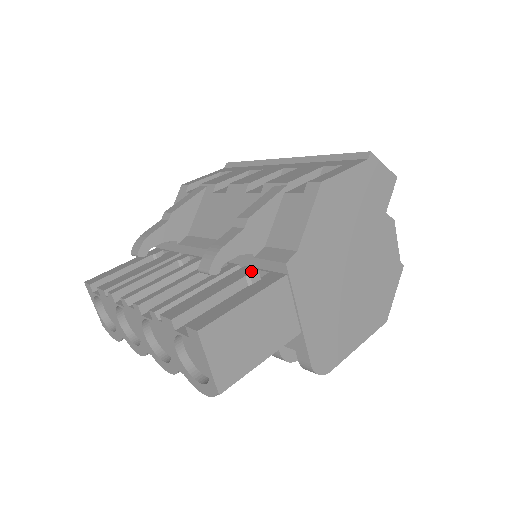
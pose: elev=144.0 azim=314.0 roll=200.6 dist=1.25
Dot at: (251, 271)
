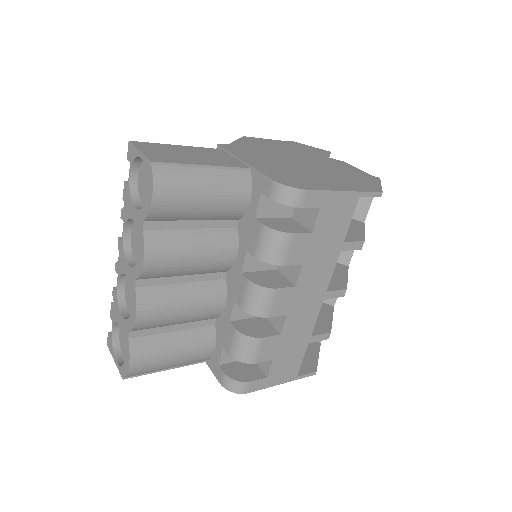
Dot at: occluded
